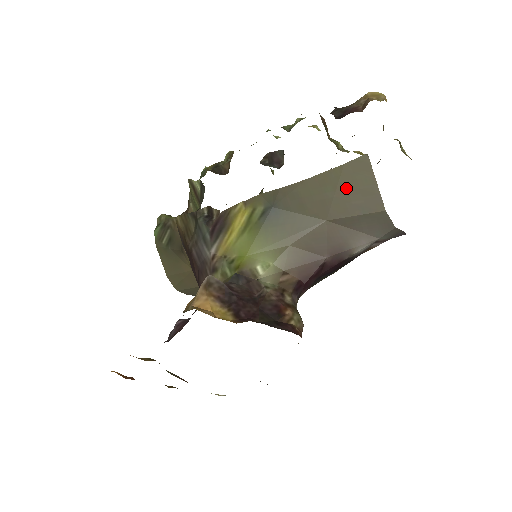
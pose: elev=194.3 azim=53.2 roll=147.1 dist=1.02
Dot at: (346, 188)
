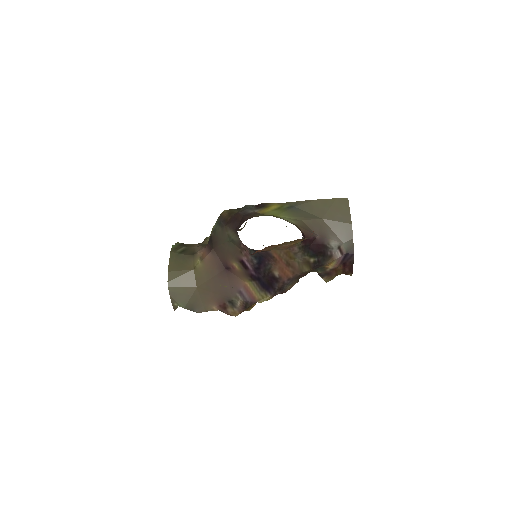
Dot at: (335, 208)
